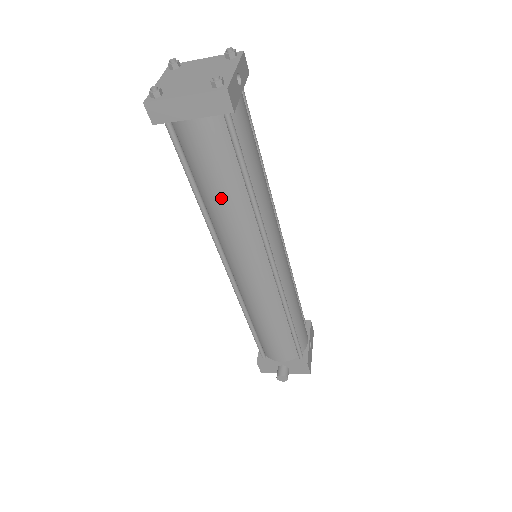
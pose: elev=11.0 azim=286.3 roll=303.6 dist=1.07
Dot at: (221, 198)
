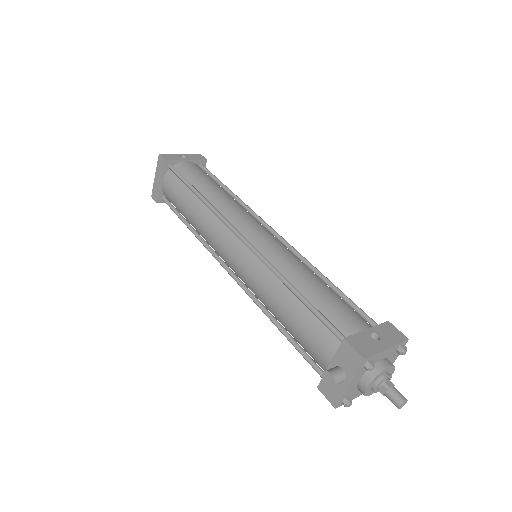
Dot at: (189, 212)
